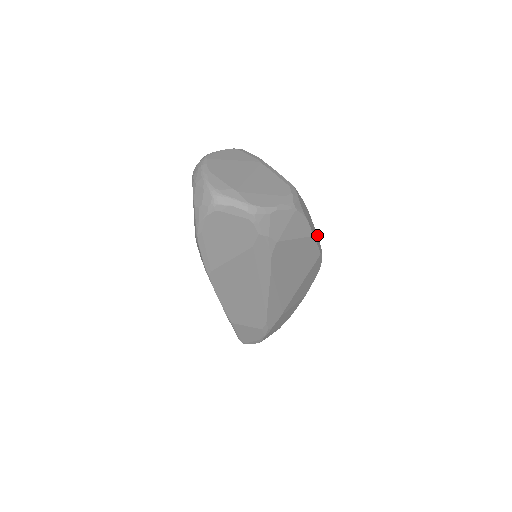
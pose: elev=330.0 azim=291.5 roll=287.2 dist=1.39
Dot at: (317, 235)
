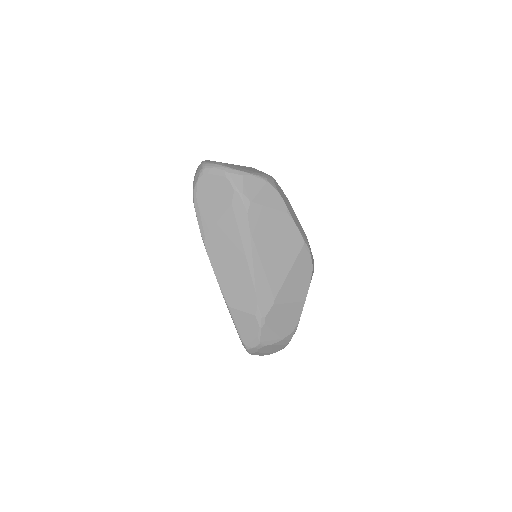
Dot at: (303, 231)
